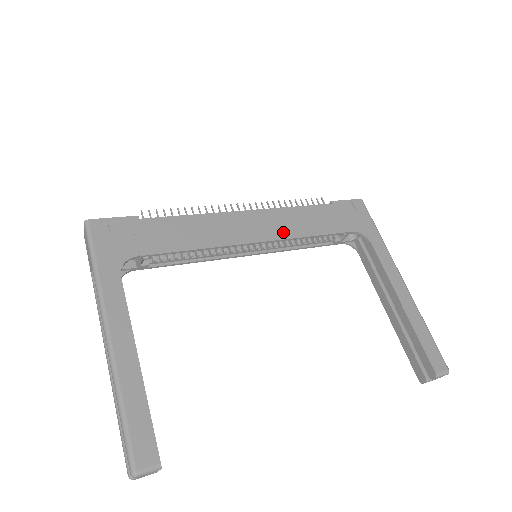
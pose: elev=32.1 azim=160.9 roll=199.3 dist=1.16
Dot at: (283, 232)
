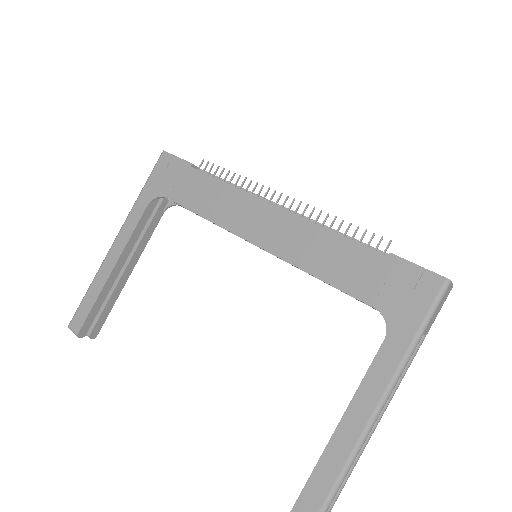
Dot at: (288, 251)
